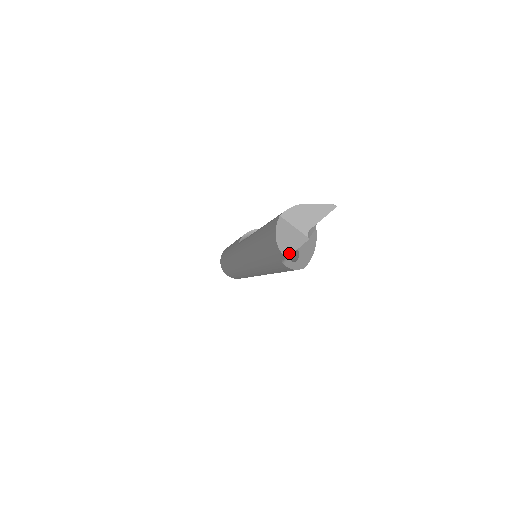
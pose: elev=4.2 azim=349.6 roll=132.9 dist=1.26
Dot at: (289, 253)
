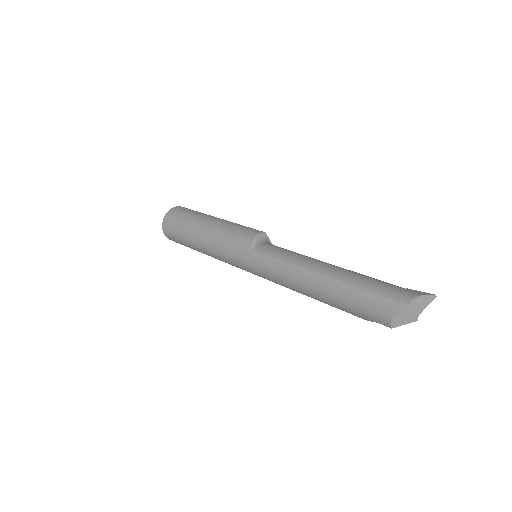
Dot at: (396, 326)
